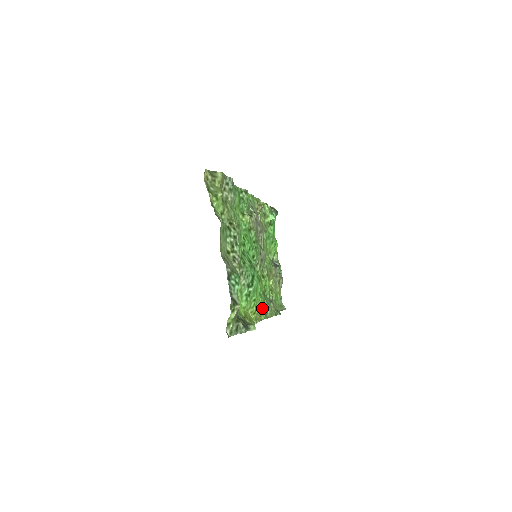
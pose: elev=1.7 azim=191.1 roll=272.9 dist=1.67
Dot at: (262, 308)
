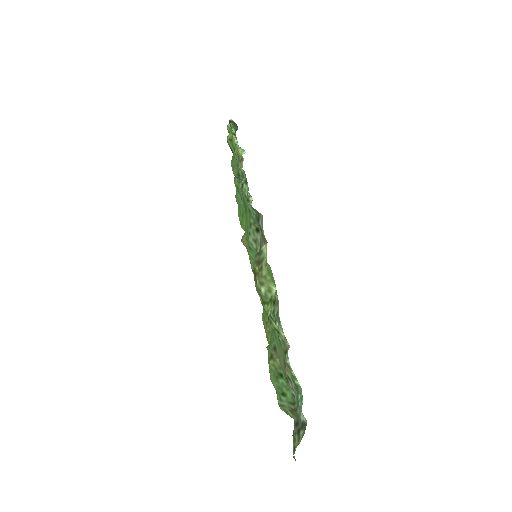
Dot at: (263, 309)
